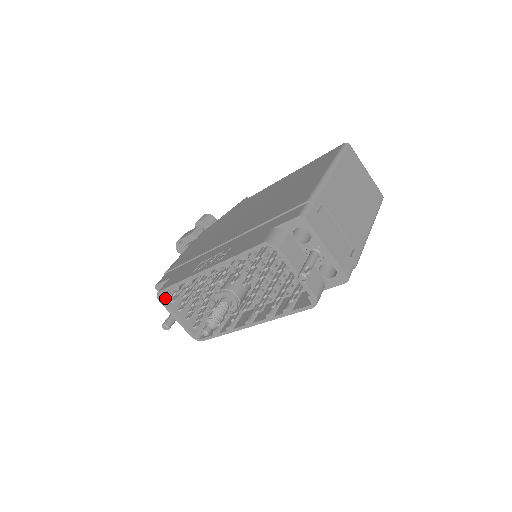
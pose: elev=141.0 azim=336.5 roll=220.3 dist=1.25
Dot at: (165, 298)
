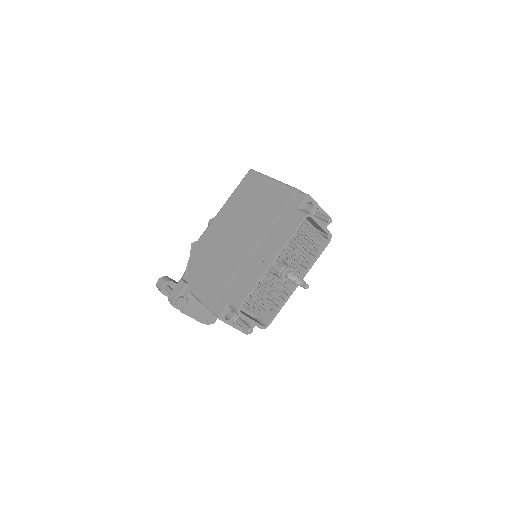
Dot at: (240, 312)
